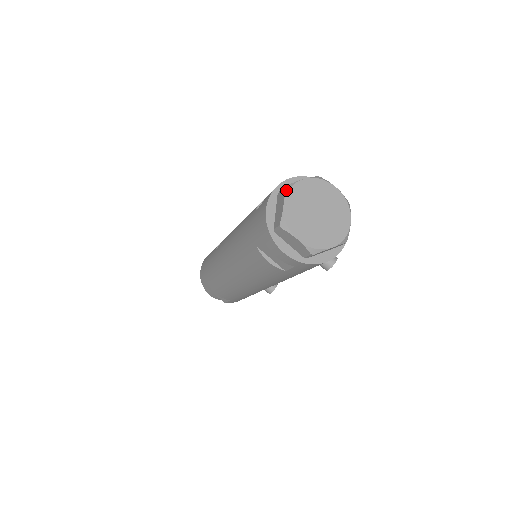
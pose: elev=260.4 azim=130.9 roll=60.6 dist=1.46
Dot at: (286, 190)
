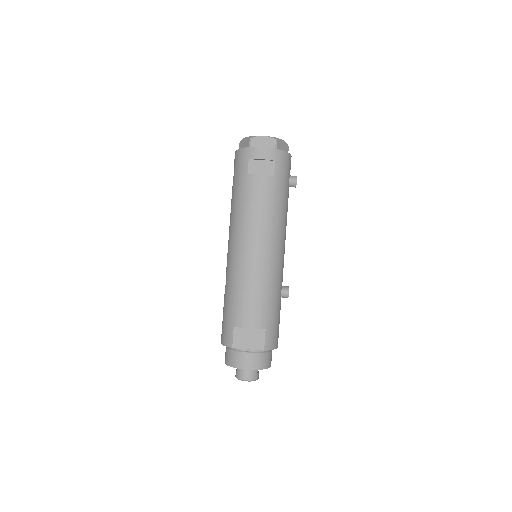
Dot at: (241, 141)
